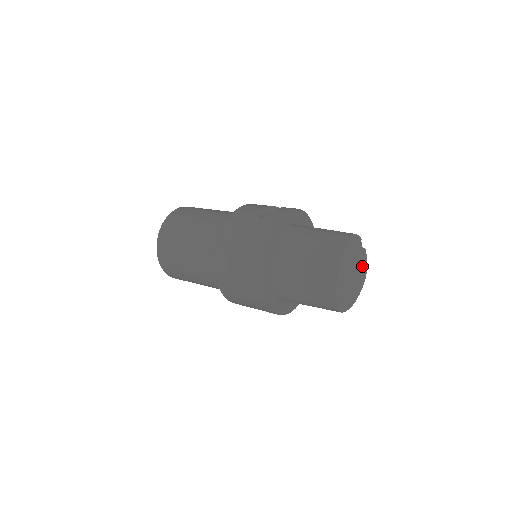
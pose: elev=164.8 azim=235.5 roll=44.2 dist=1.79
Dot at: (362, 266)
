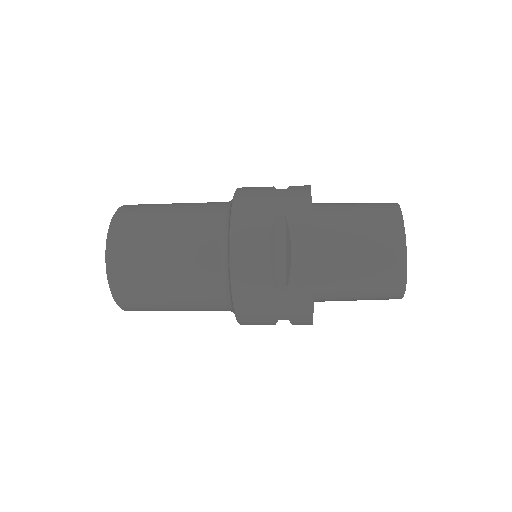
Dot at: occluded
